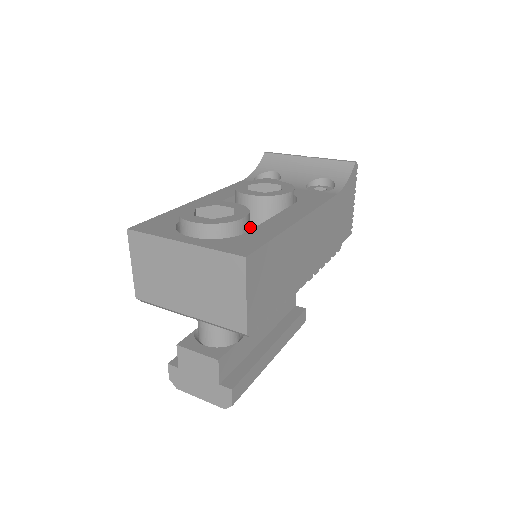
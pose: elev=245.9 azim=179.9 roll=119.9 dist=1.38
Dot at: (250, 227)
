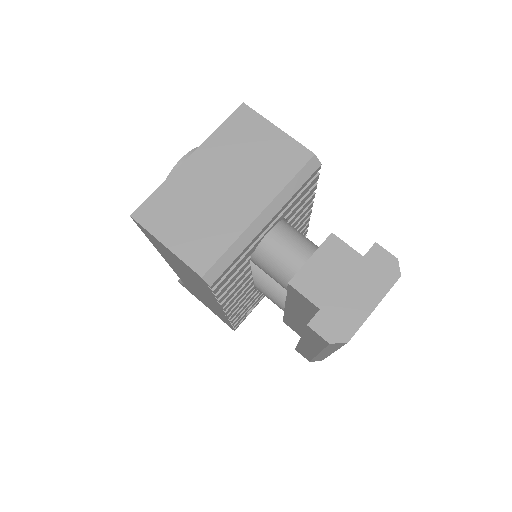
Dot at: occluded
